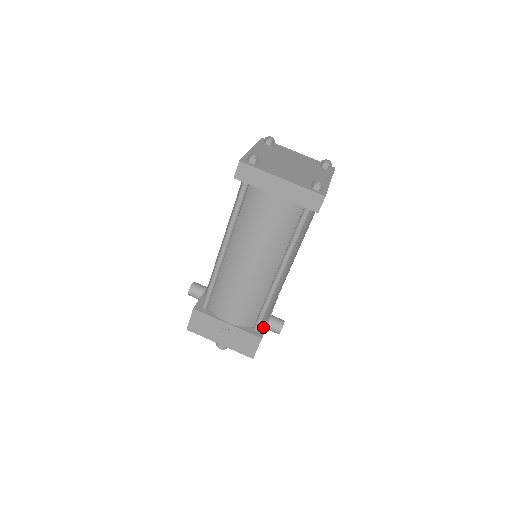
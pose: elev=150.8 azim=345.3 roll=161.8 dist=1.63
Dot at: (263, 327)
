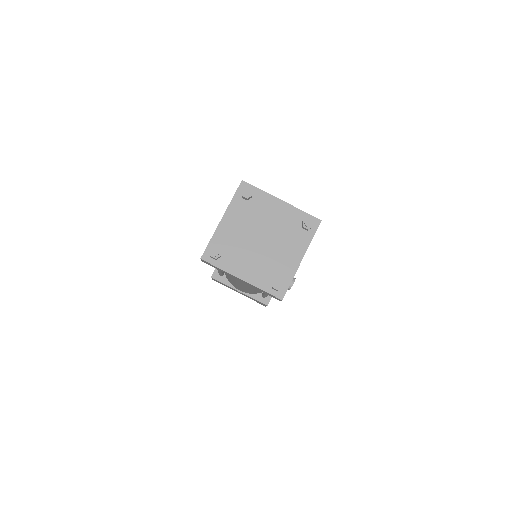
Dot at: occluded
